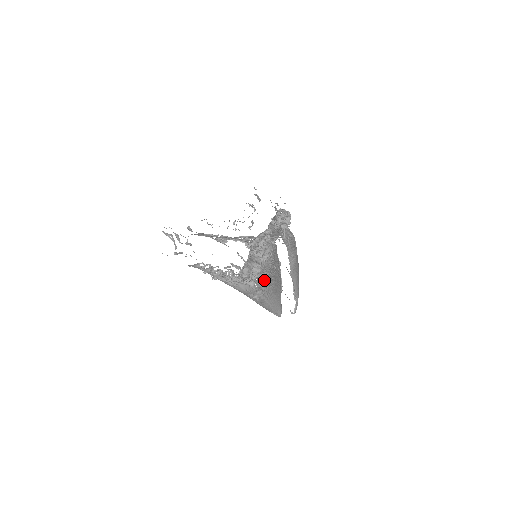
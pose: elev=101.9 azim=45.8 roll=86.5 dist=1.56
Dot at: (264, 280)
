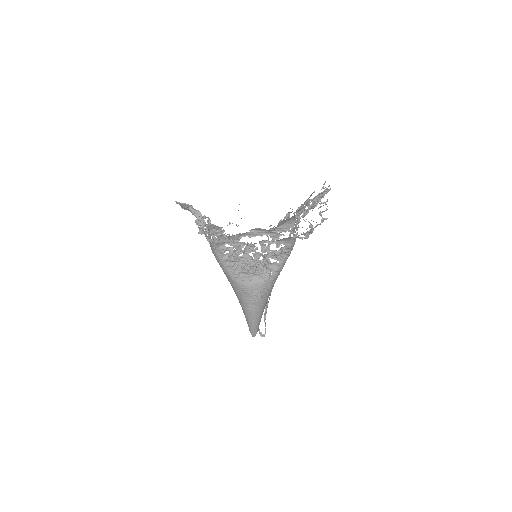
Dot at: (283, 265)
